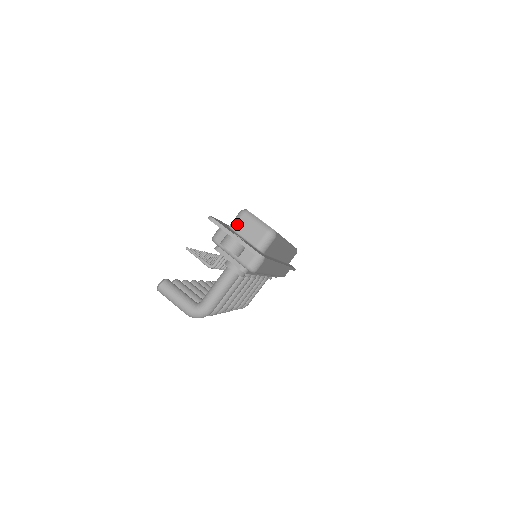
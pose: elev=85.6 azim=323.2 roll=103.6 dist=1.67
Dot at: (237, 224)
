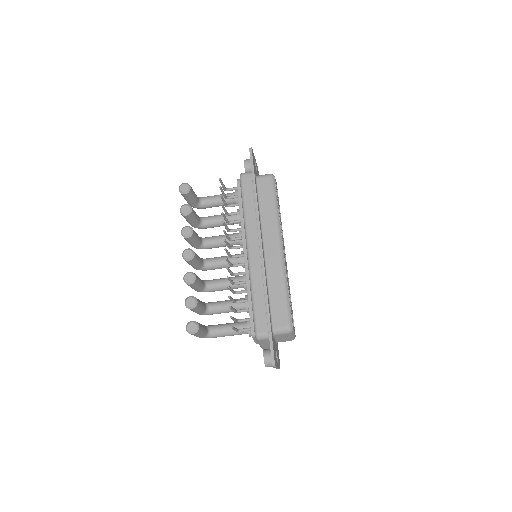
Dot at: (280, 335)
